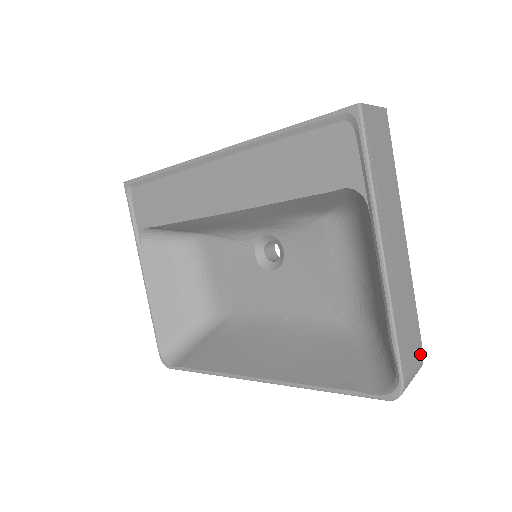
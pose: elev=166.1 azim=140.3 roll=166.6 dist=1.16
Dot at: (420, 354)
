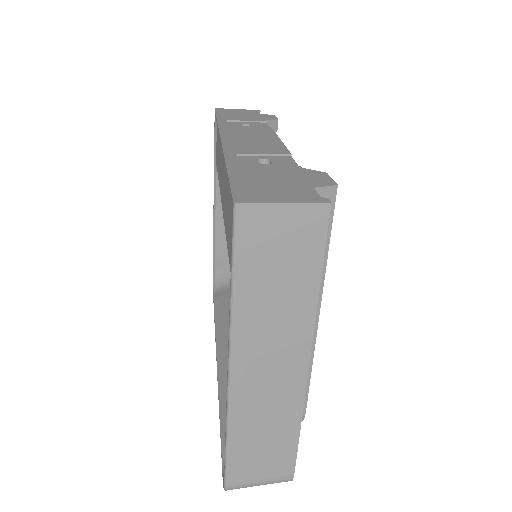
Dot at: (285, 472)
